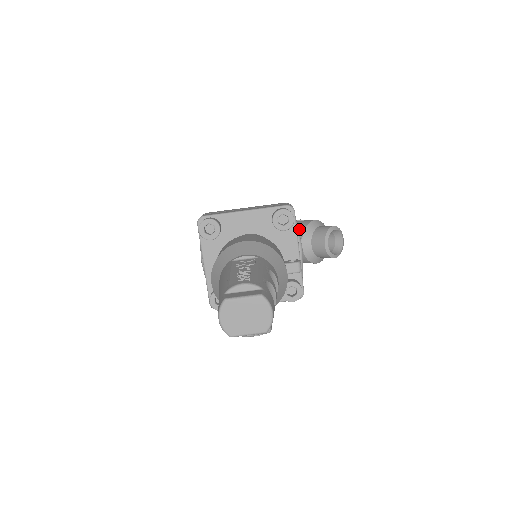
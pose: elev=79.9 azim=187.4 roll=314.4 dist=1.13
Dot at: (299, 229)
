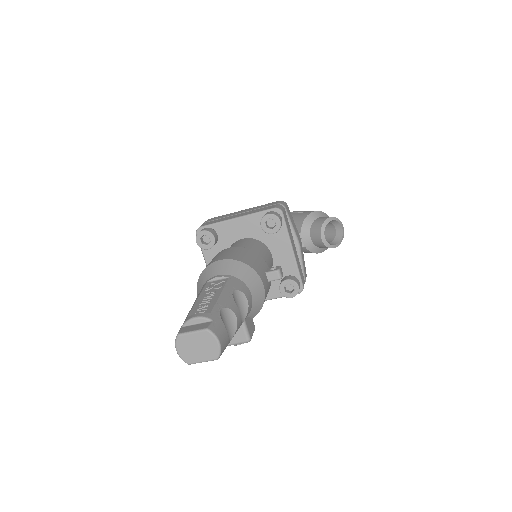
Dot at: (298, 223)
